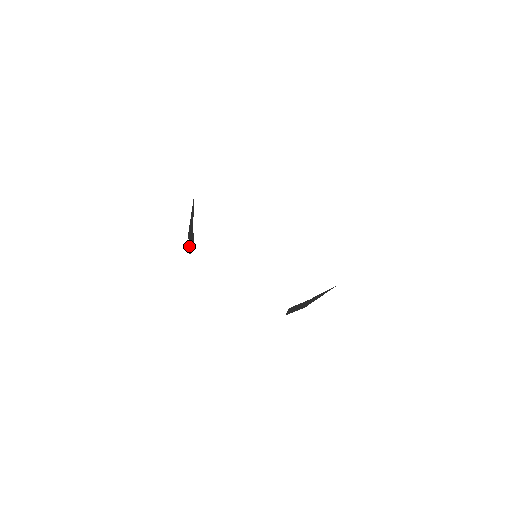
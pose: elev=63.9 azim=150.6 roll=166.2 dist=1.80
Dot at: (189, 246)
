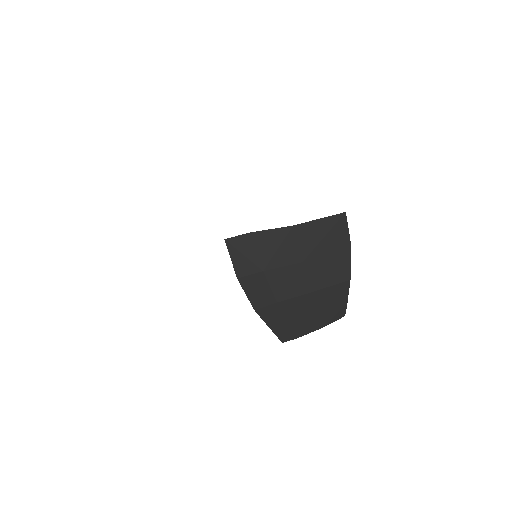
Dot at: occluded
